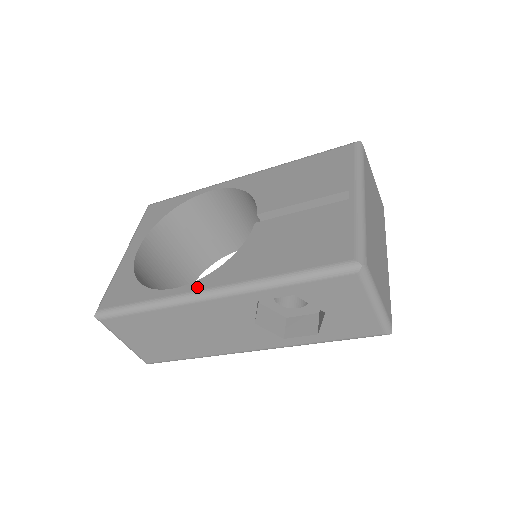
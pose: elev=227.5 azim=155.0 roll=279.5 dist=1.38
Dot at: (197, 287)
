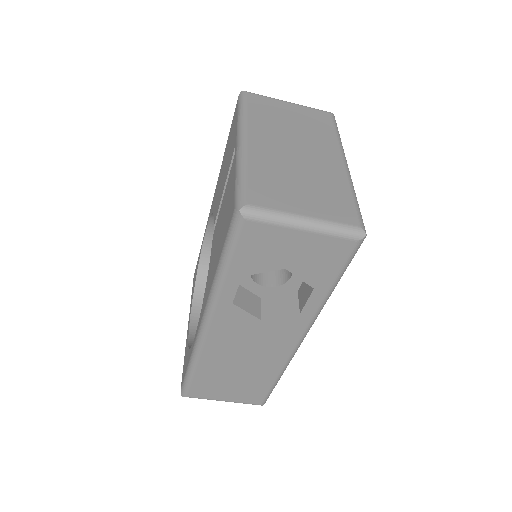
Dot at: (198, 325)
